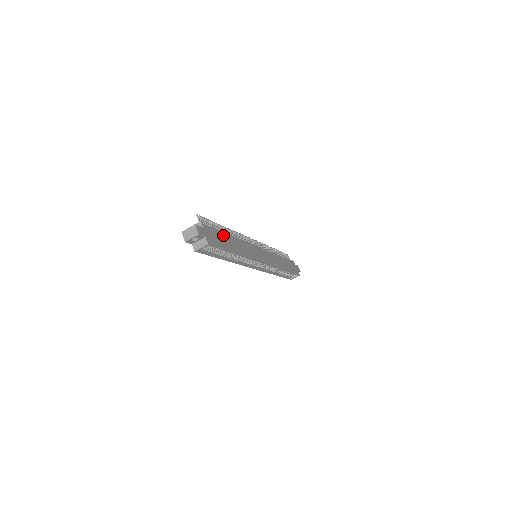
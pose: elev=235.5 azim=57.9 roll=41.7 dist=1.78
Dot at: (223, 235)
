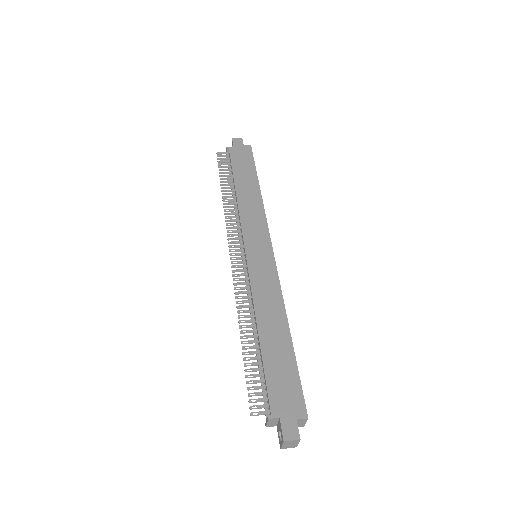
Dot at: (268, 358)
